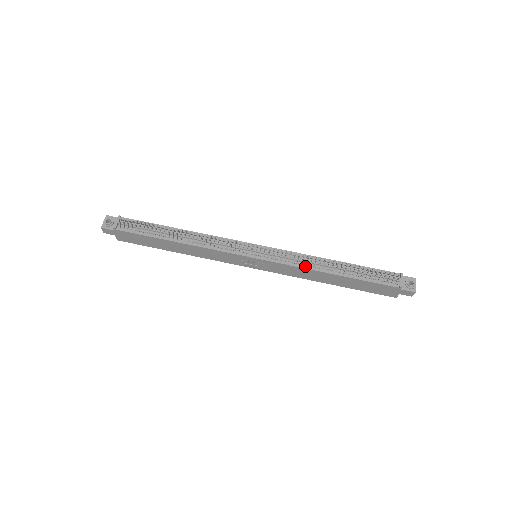
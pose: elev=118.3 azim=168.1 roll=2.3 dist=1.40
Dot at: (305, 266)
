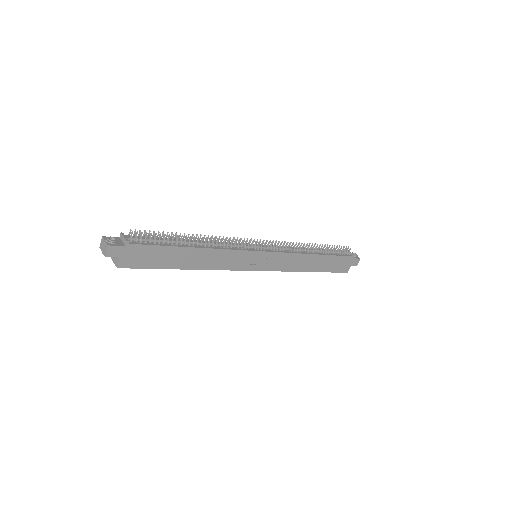
Dot at: (297, 252)
